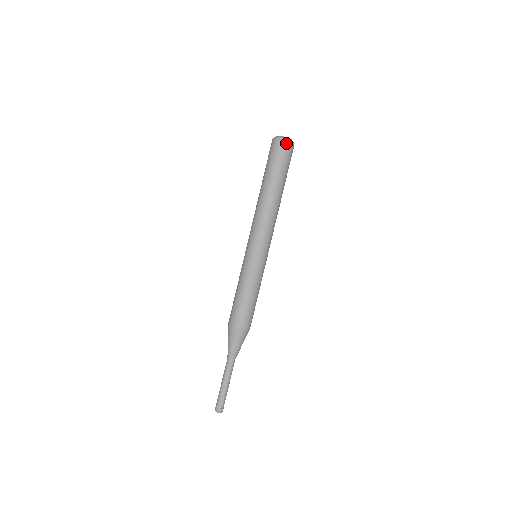
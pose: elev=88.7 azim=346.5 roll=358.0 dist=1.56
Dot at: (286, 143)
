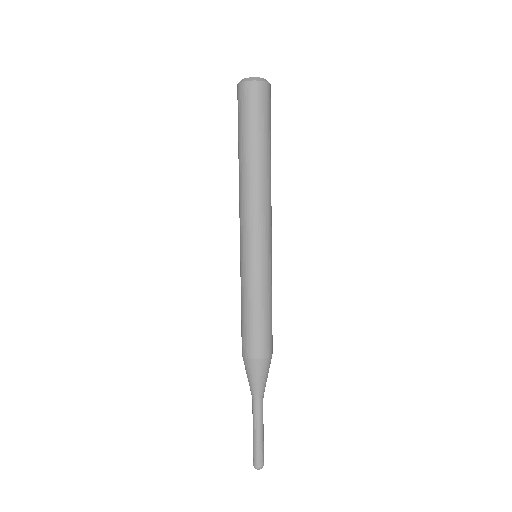
Dot at: (268, 88)
